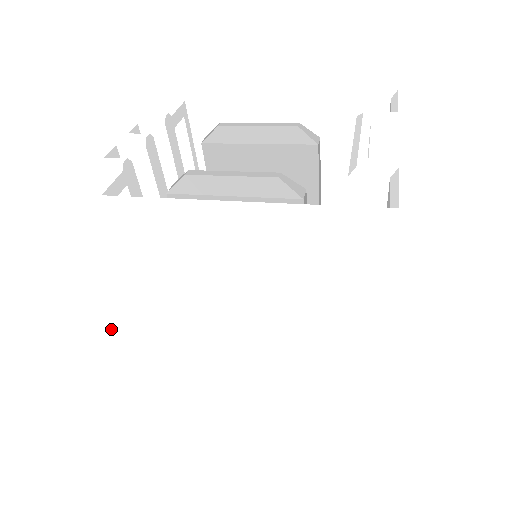
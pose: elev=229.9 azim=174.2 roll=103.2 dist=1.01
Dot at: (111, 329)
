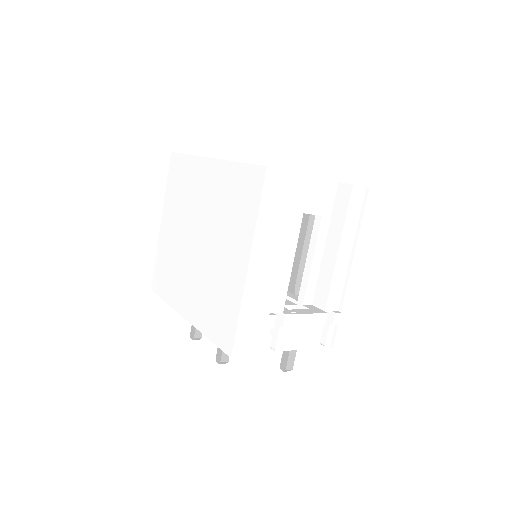
Dot at: (162, 240)
